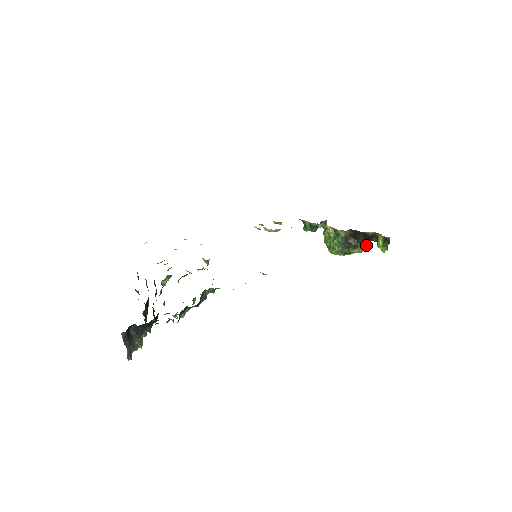
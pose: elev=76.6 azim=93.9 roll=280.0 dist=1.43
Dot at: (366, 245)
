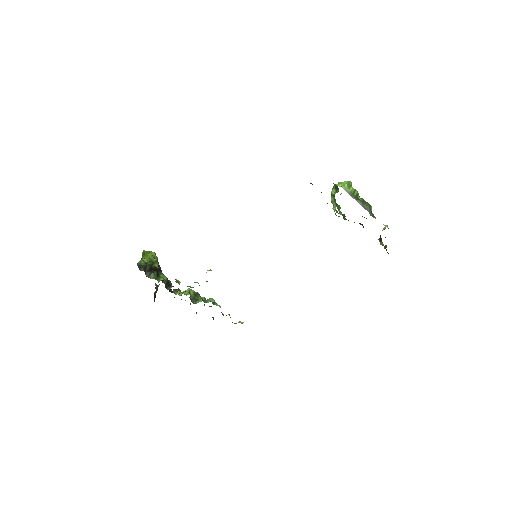
Dot at: occluded
